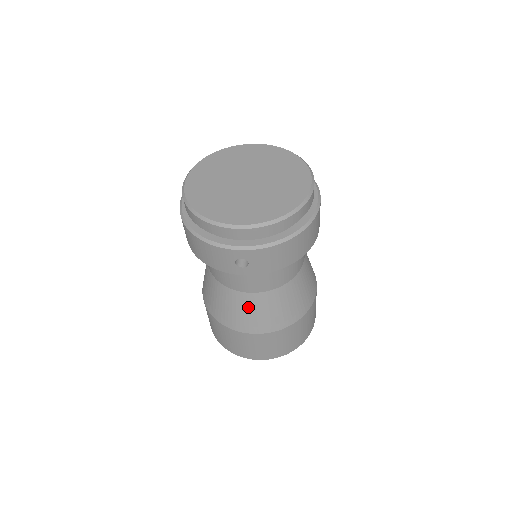
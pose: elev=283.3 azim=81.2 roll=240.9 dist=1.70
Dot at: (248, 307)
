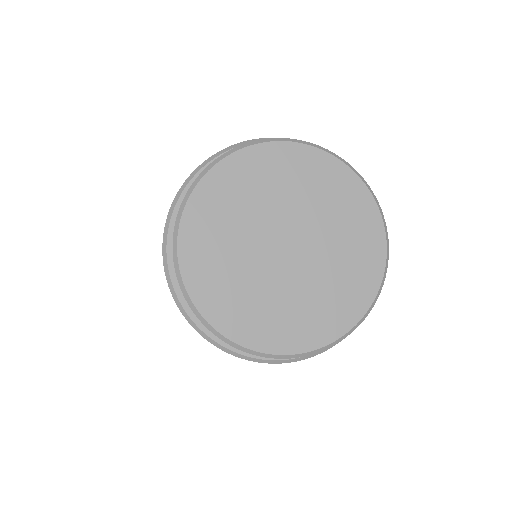
Dot at: occluded
